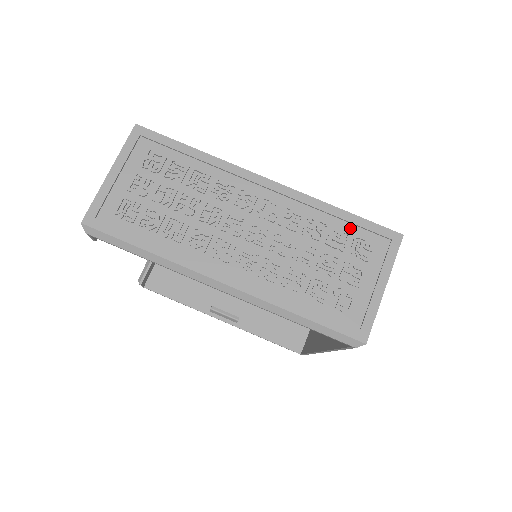
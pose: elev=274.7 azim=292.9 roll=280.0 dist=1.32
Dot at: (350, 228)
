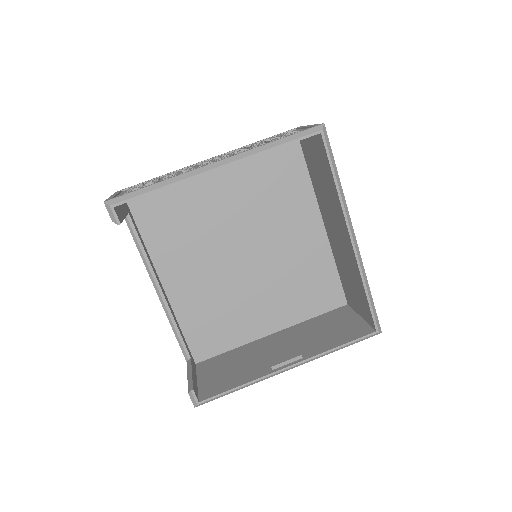
Dot at: occluded
